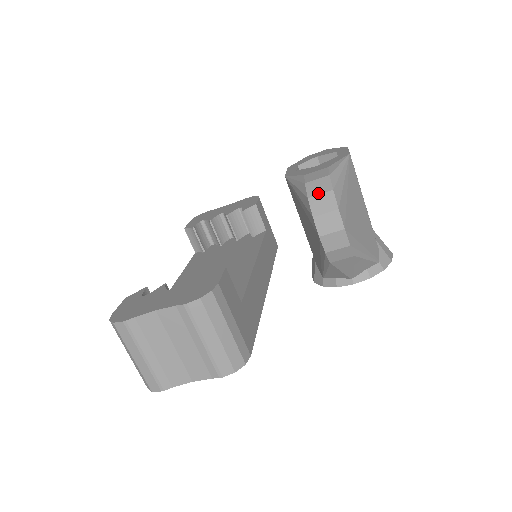
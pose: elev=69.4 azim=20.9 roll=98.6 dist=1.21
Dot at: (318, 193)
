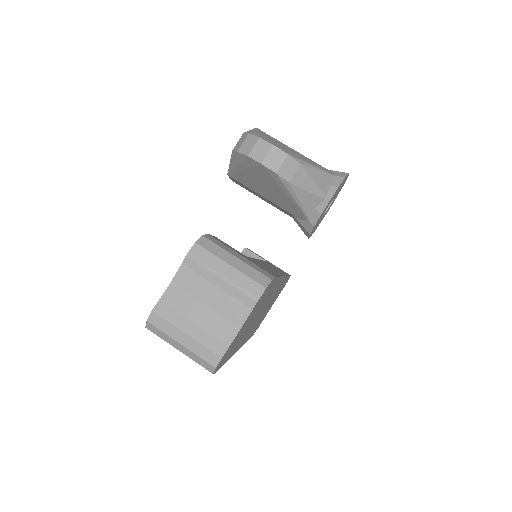
Dot at: (241, 144)
